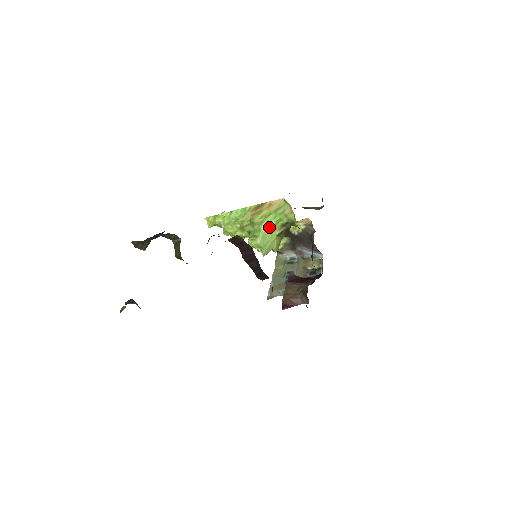
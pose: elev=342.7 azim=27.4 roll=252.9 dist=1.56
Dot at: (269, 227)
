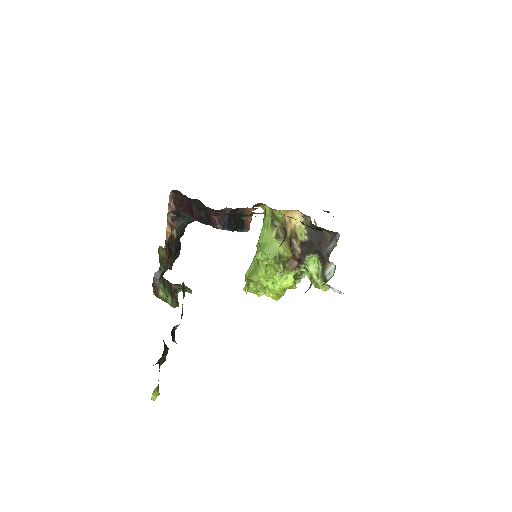
Dot at: (264, 236)
